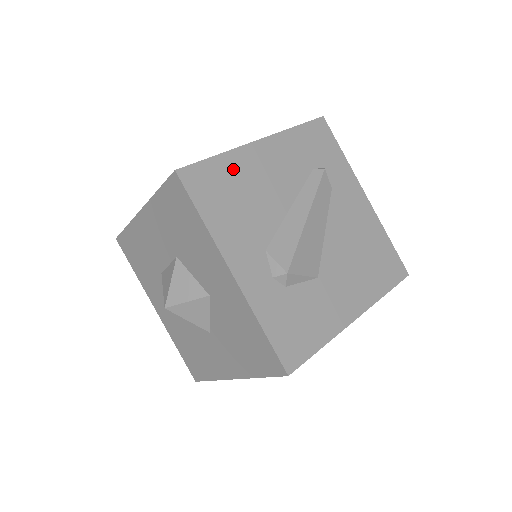
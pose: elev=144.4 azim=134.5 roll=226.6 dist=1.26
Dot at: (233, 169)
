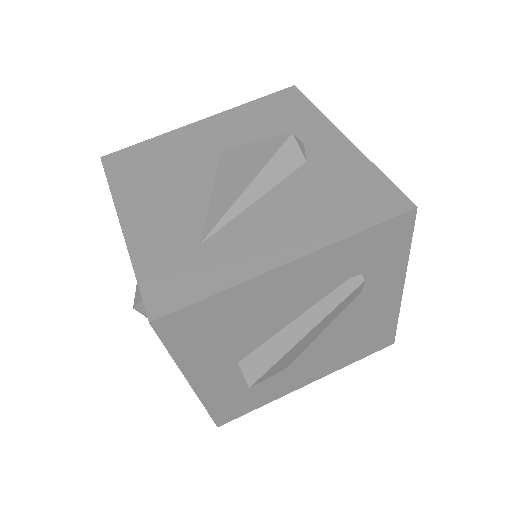
Dot at: (233, 303)
